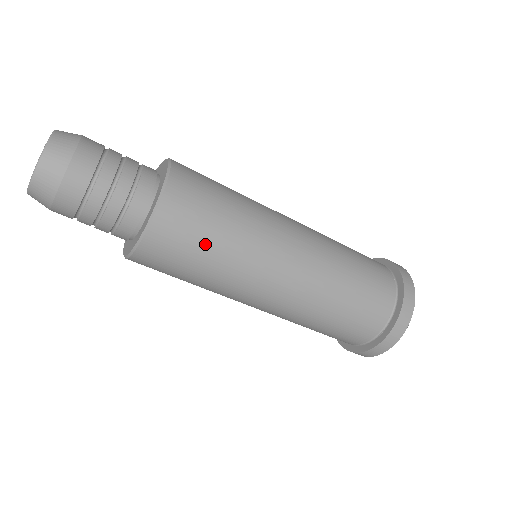
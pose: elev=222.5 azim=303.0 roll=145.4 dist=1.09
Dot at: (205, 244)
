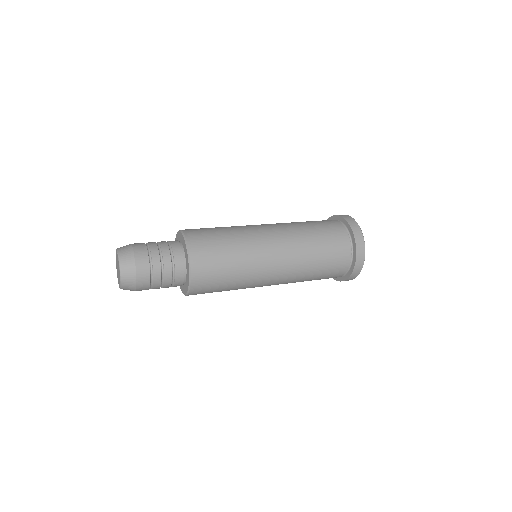
Dot at: (222, 285)
